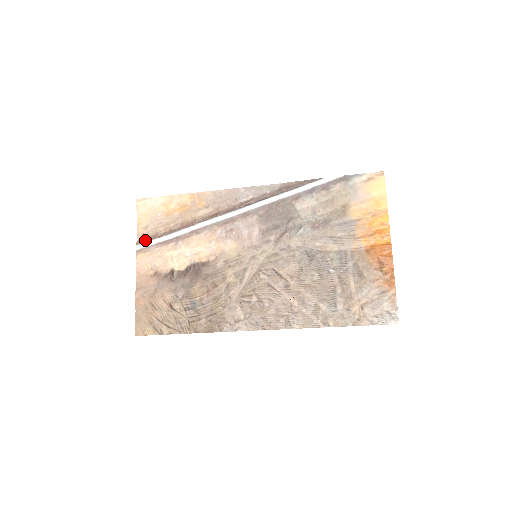
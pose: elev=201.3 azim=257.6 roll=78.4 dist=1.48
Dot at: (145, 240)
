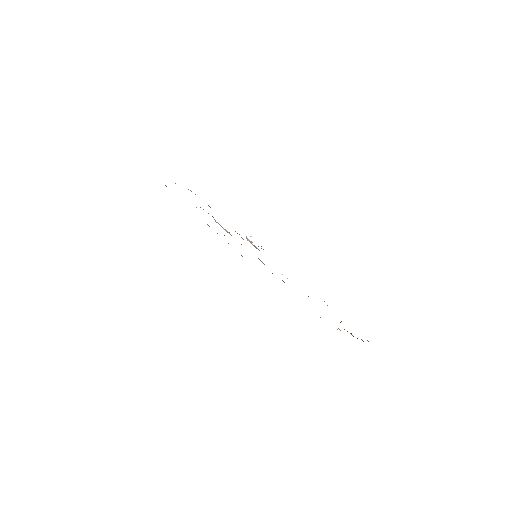
Dot at: occluded
